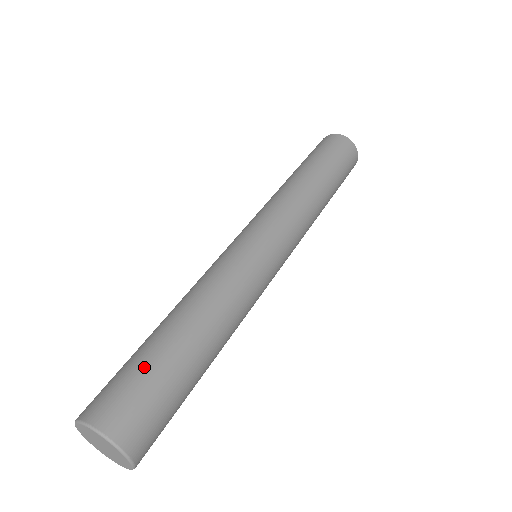
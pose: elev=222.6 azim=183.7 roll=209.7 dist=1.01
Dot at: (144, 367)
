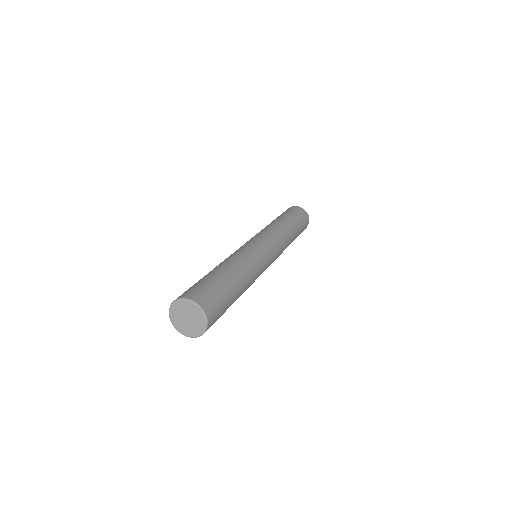
Dot at: (198, 282)
